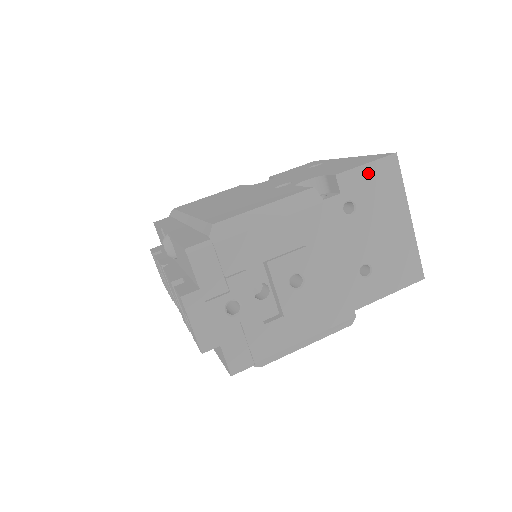
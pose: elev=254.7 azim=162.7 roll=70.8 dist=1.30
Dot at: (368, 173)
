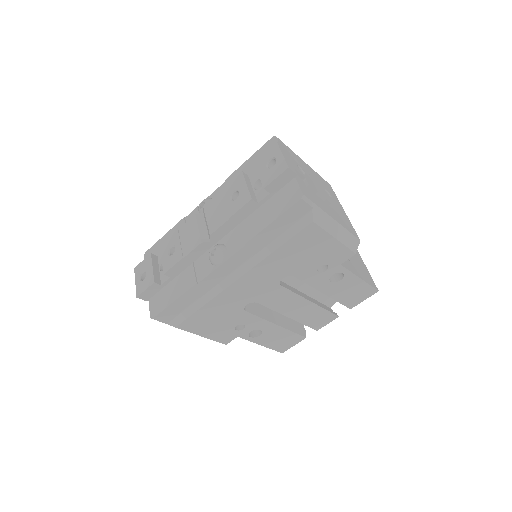
Dot at: occluded
